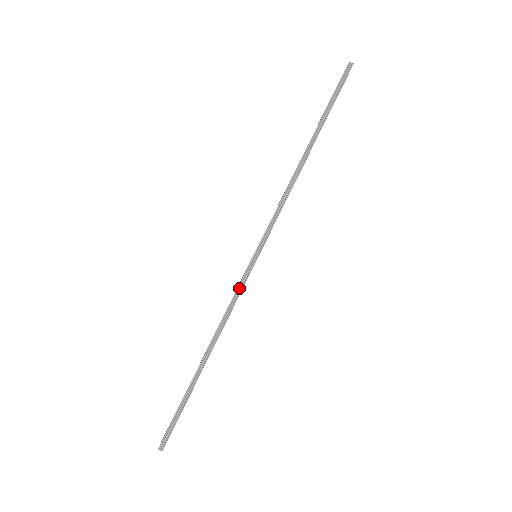
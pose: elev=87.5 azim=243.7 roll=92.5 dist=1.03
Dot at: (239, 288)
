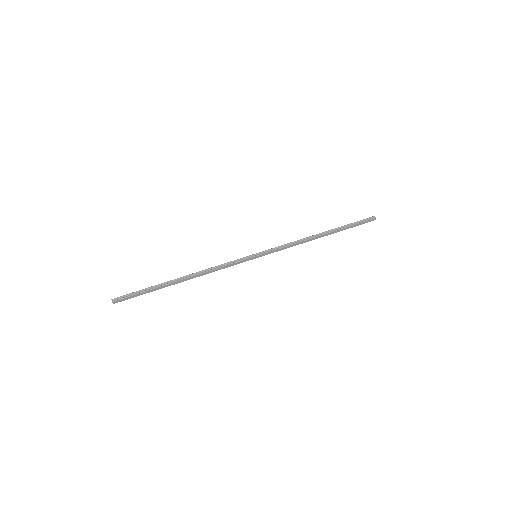
Dot at: (234, 262)
